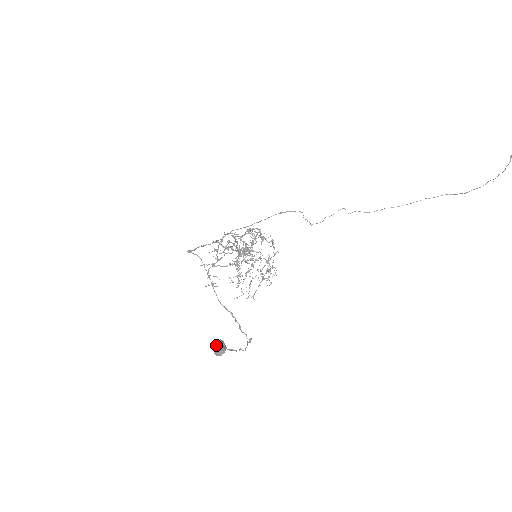
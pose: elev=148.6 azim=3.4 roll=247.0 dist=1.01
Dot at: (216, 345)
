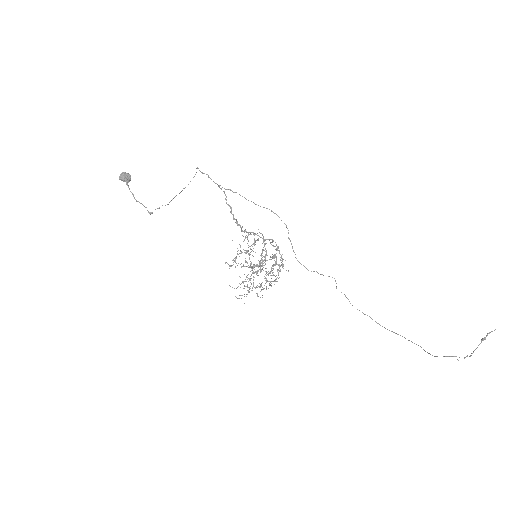
Dot at: (124, 172)
